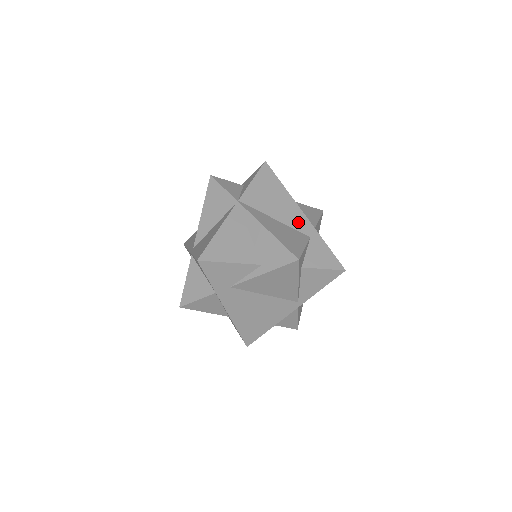
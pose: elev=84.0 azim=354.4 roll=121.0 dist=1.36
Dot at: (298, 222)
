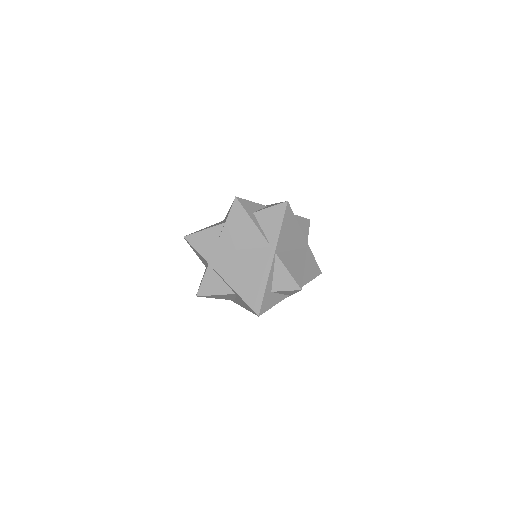
Dot at: occluded
